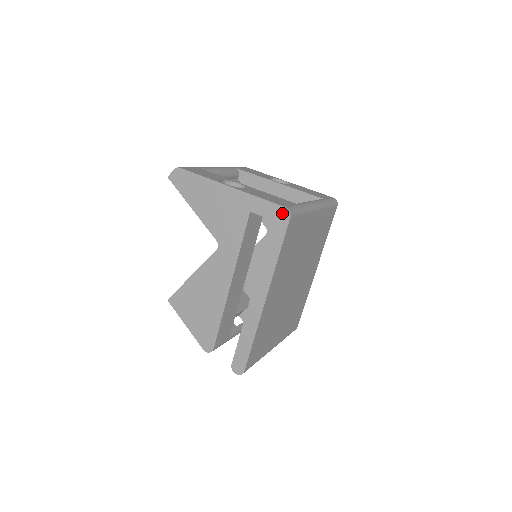
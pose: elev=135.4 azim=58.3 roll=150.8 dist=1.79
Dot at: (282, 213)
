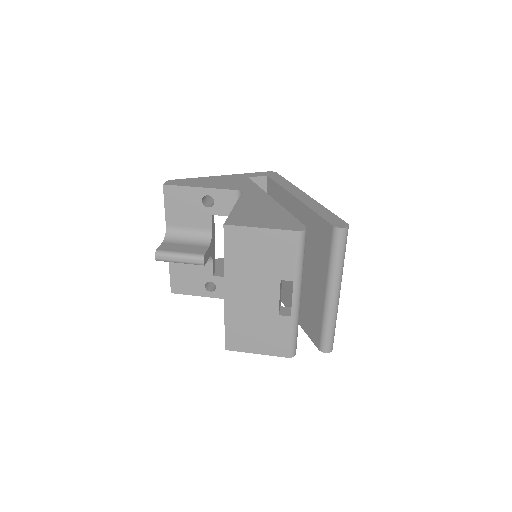
Dot at: (270, 173)
